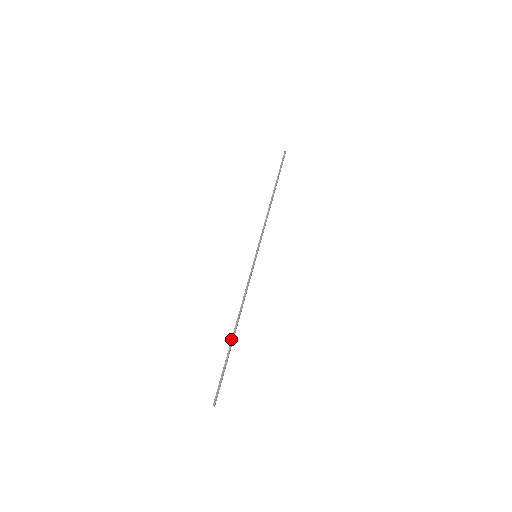
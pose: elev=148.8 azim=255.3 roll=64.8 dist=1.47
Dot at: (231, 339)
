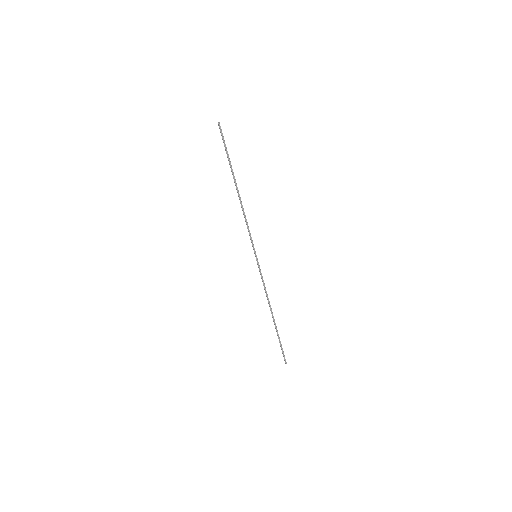
Dot at: occluded
